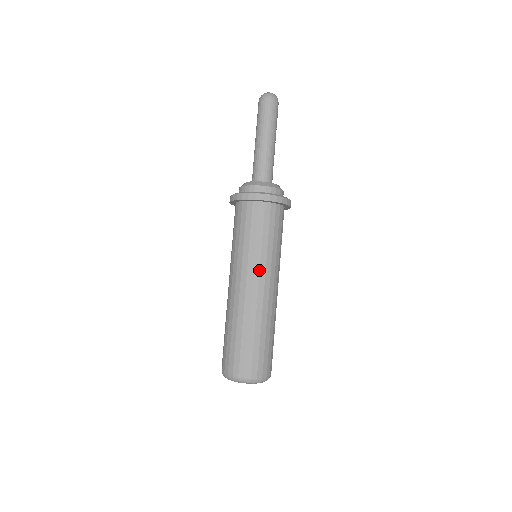
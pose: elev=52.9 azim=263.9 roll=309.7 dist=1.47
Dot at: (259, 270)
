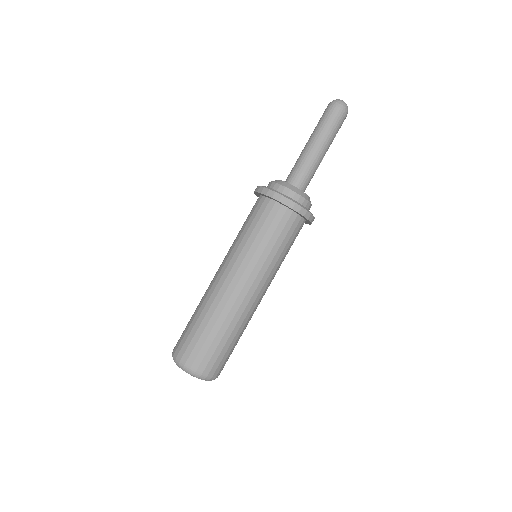
Dot at: (251, 272)
